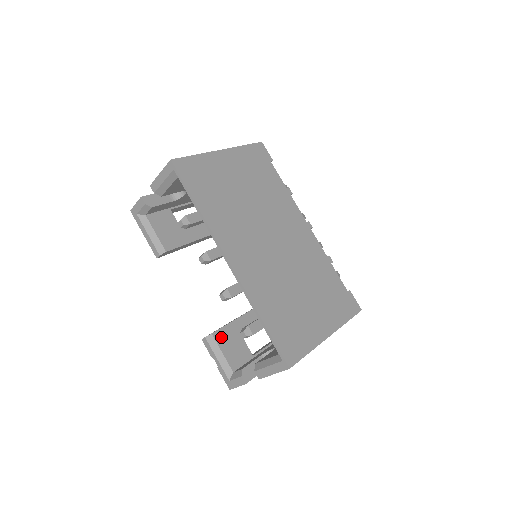
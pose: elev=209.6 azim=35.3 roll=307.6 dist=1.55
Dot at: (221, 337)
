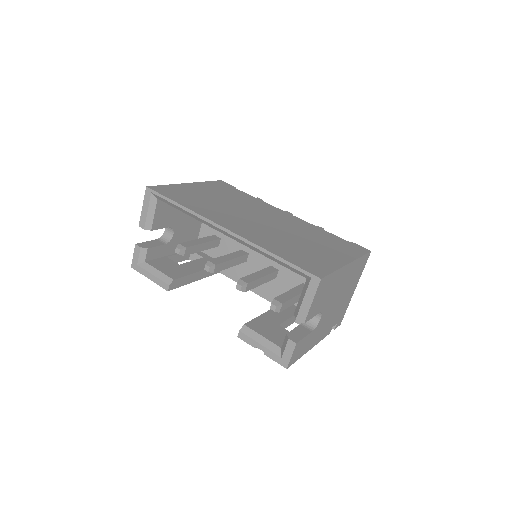
Dot at: (255, 326)
